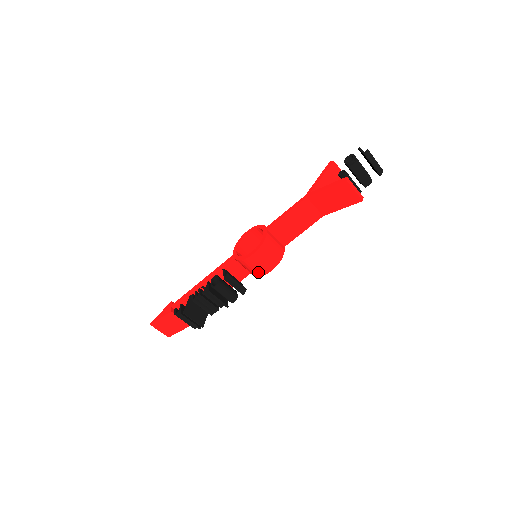
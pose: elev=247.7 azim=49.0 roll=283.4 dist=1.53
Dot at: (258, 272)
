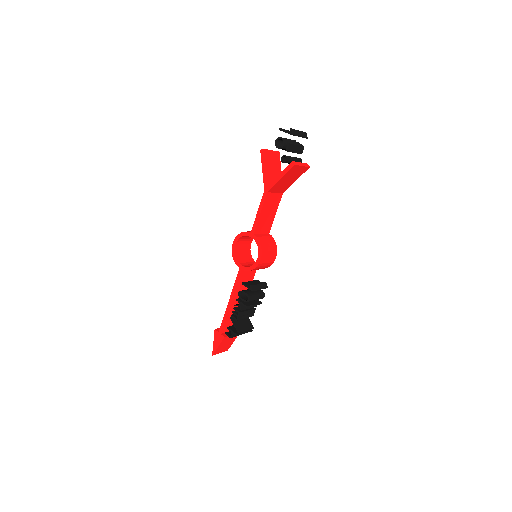
Dot at: (267, 266)
